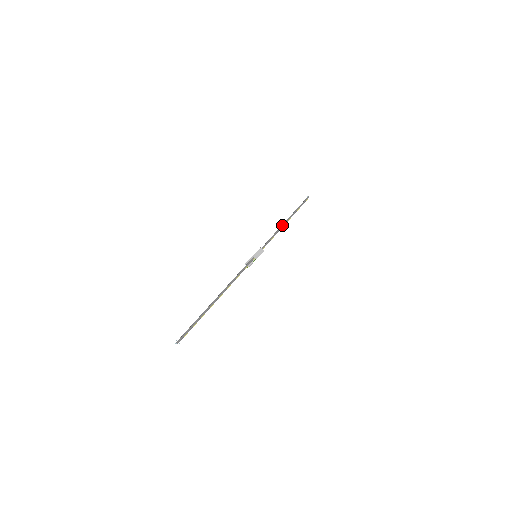
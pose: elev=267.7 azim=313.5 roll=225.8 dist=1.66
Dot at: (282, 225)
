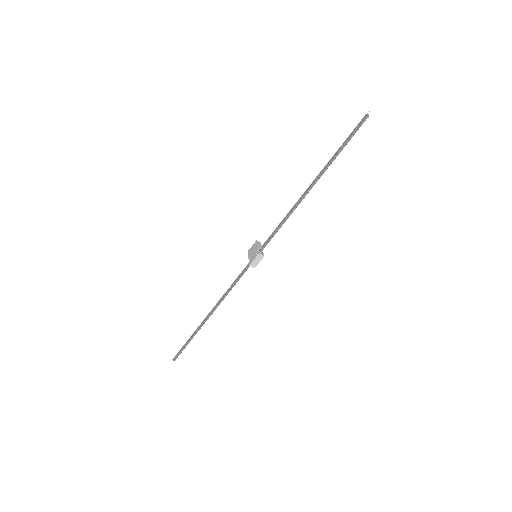
Dot at: (300, 199)
